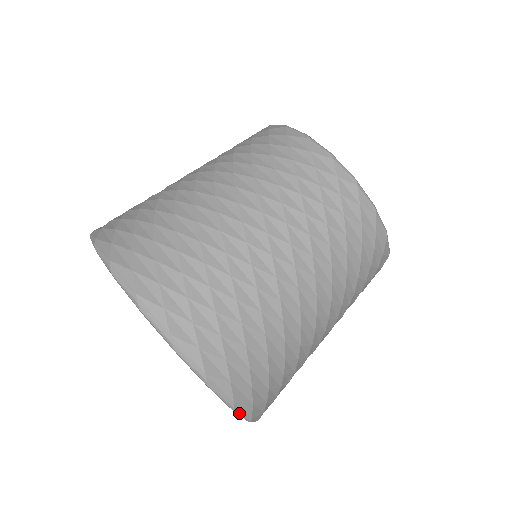
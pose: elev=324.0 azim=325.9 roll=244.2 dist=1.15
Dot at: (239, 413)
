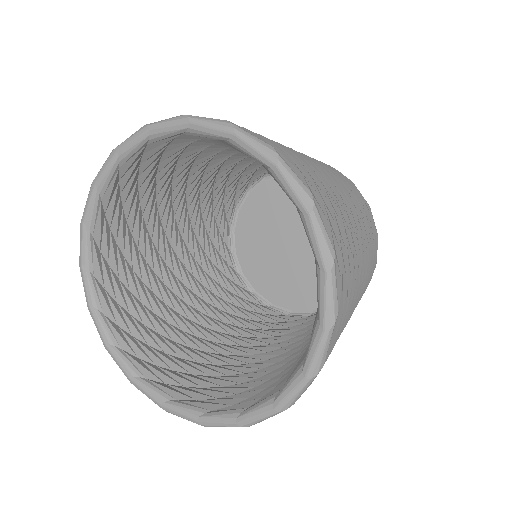
Dot at: (333, 284)
